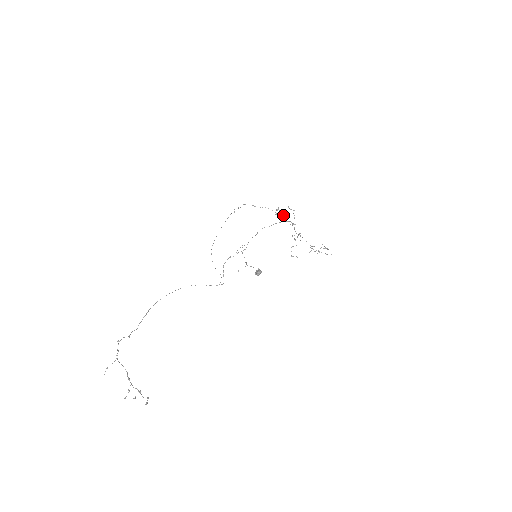
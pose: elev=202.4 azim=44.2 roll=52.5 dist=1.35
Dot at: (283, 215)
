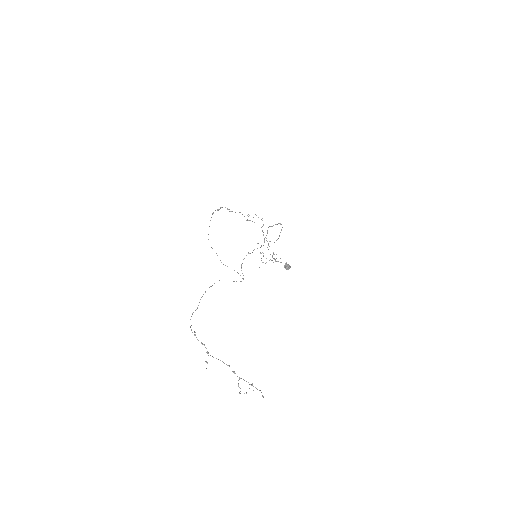
Dot at: occluded
